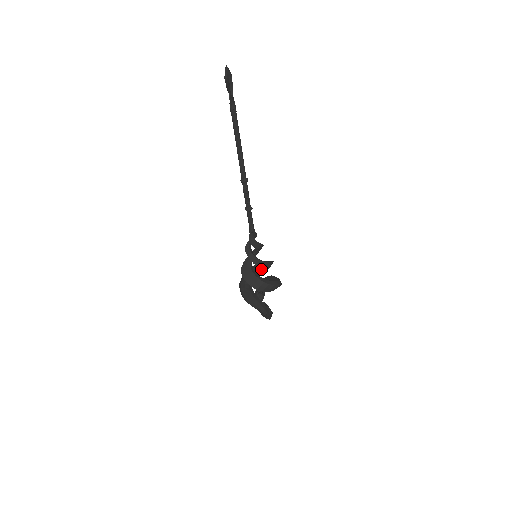
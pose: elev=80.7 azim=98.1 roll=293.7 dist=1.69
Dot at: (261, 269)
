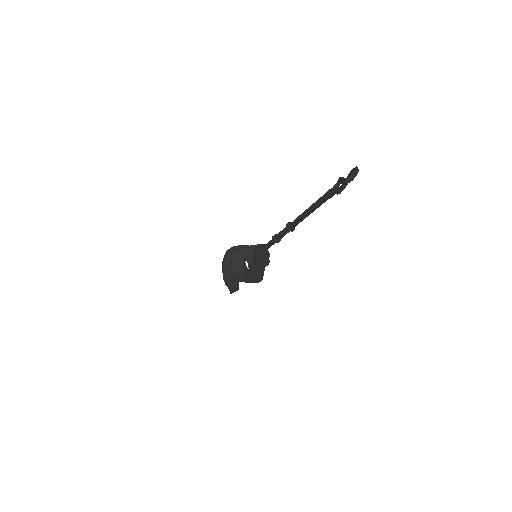
Dot at: occluded
